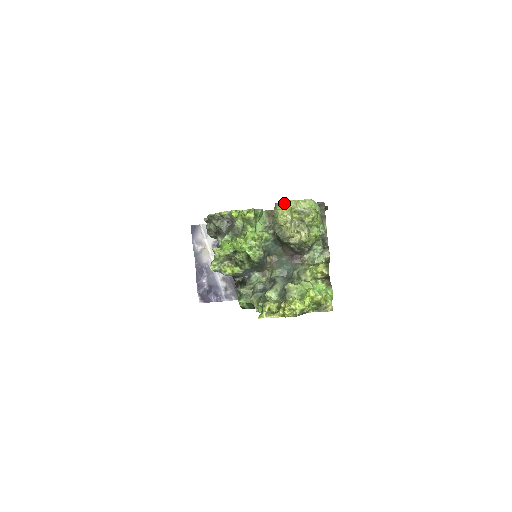
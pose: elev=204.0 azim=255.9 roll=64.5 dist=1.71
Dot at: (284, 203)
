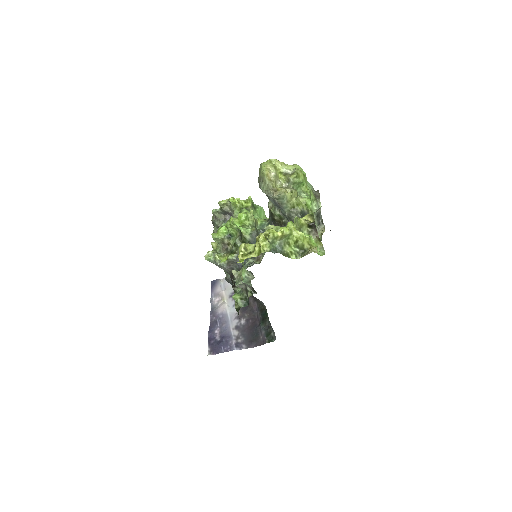
Dot at: (269, 161)
